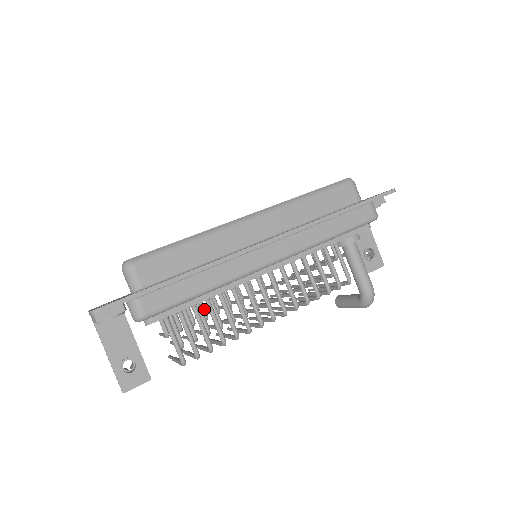
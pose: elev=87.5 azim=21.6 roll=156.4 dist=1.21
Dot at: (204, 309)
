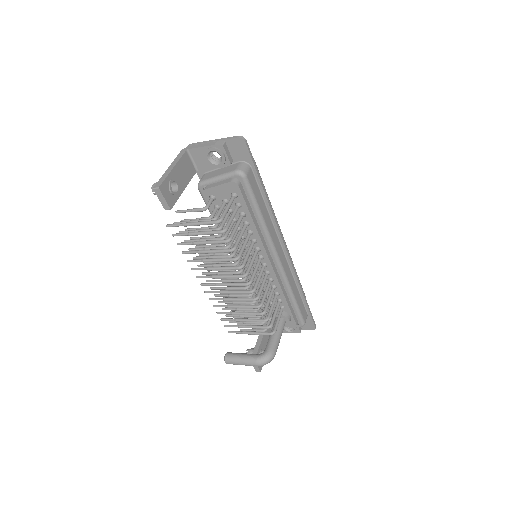
Dot at: occluded
